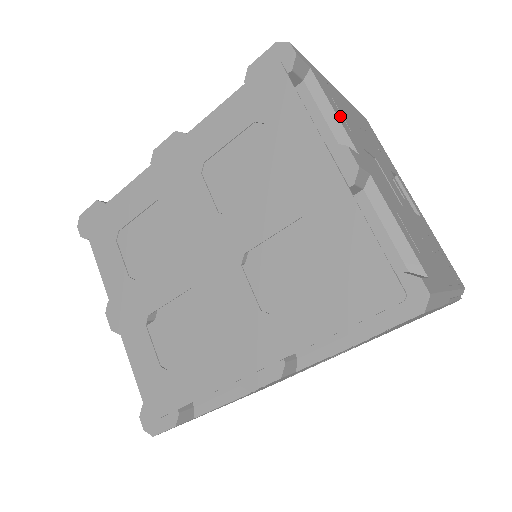
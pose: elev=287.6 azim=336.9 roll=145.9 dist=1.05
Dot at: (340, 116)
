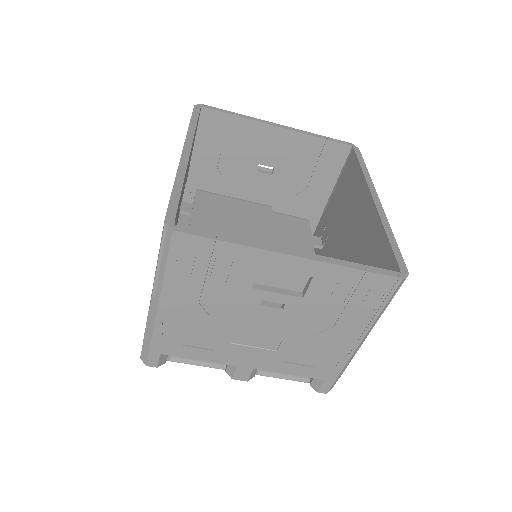
Dot at: (203, 354)
